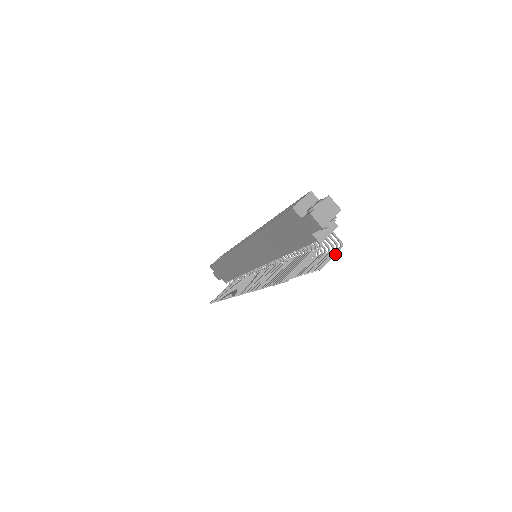
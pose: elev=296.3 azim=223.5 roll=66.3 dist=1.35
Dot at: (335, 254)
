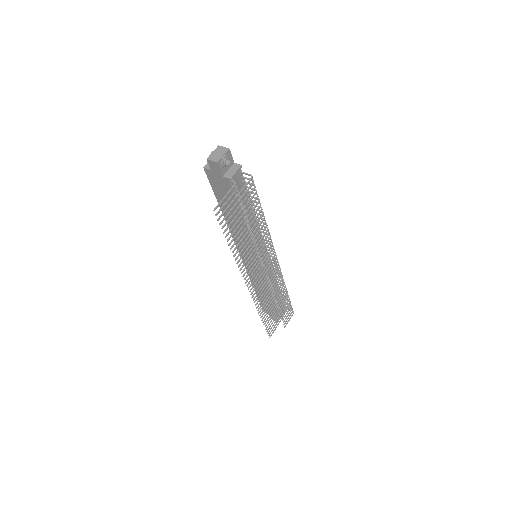
Dot at: (248, 183)
